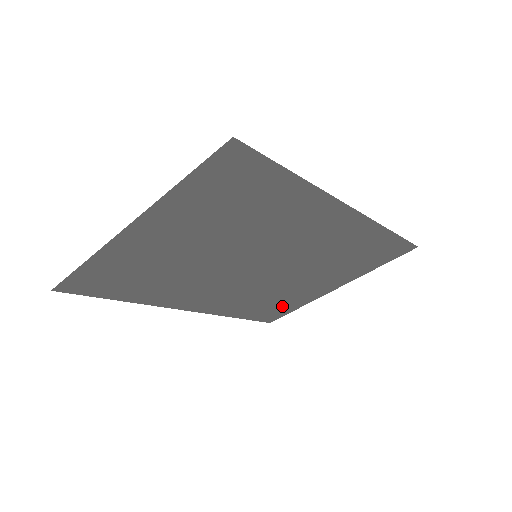
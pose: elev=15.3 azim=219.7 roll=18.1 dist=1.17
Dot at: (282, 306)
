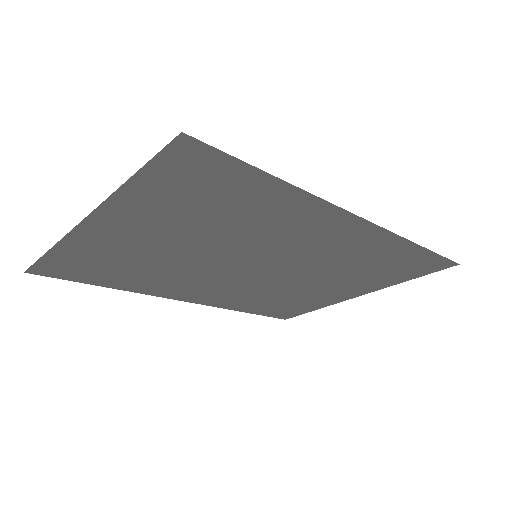
Dot at: (296, 306)
